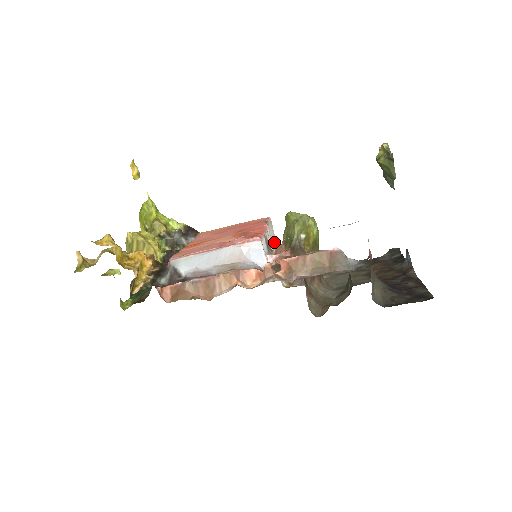
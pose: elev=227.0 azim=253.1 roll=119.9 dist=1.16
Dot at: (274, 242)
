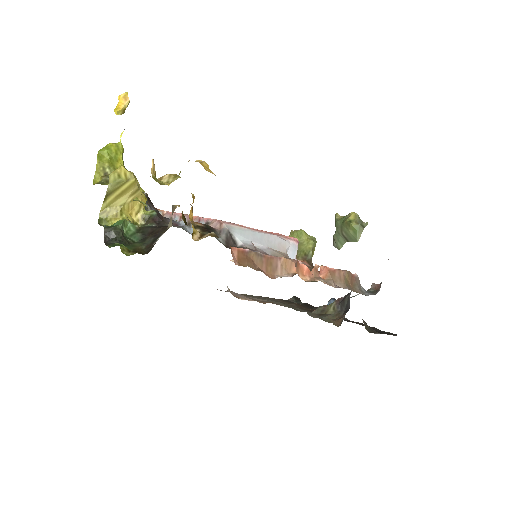
Dot at: occluded
